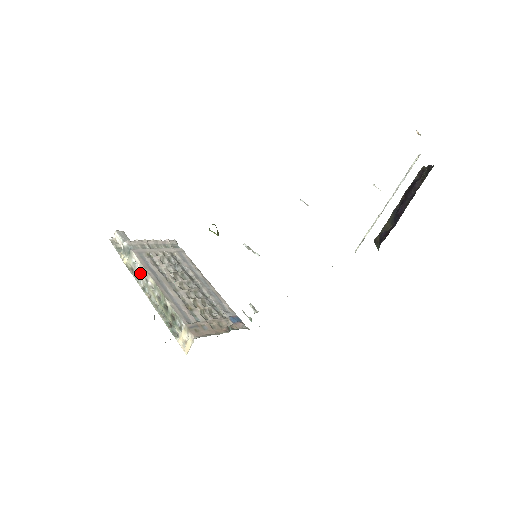
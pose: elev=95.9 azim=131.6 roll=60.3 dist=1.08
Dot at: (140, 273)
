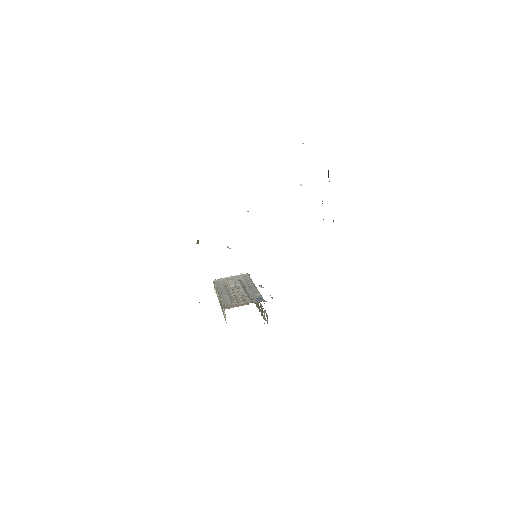
Dot at: occluded
